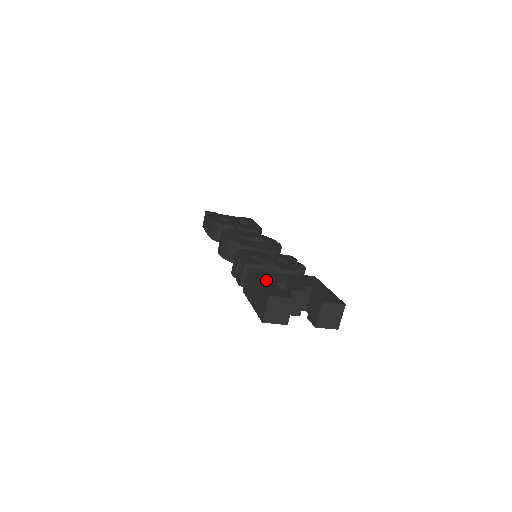
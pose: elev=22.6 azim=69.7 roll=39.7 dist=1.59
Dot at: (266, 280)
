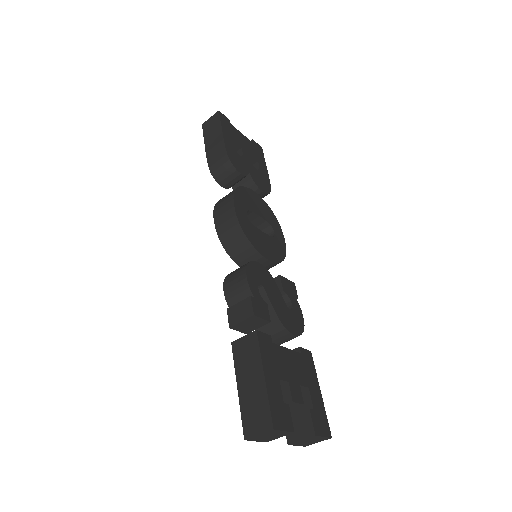
Dot at: (272, 374)
